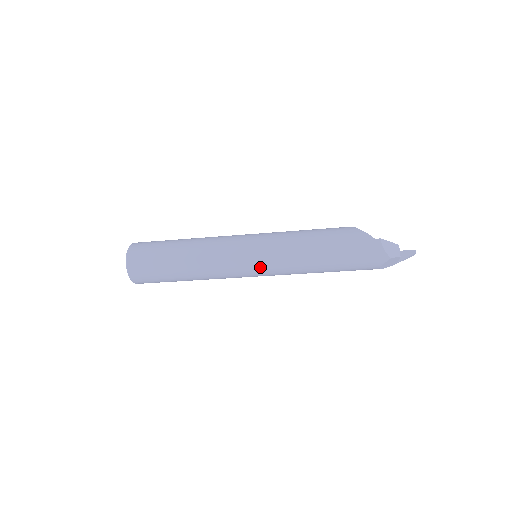
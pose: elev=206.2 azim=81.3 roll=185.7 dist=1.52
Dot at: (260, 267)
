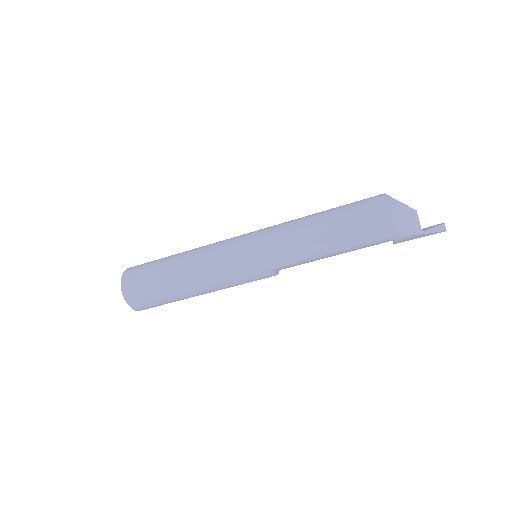
Dot at: (253, 244)
